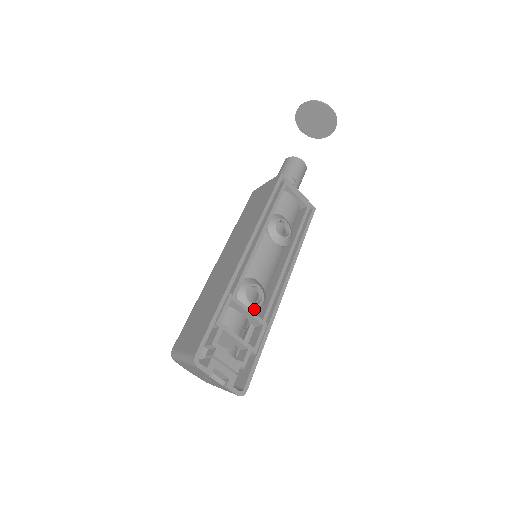
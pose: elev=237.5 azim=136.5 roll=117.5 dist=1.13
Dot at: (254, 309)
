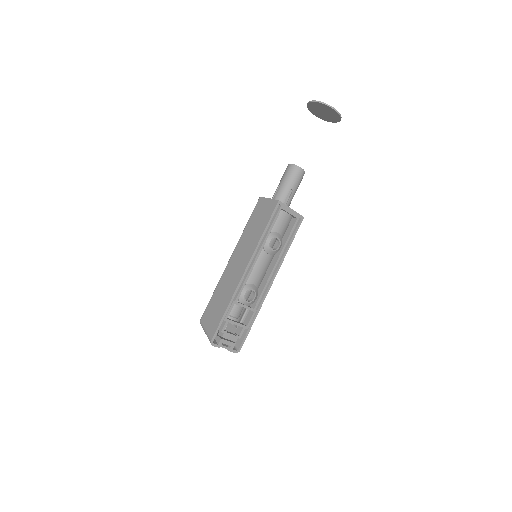
Dot at: (249, 304)
